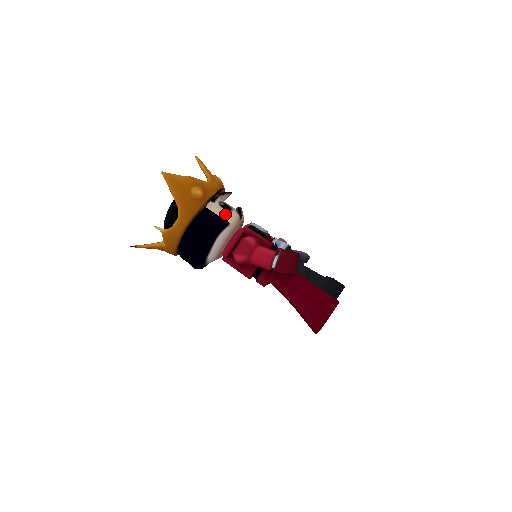
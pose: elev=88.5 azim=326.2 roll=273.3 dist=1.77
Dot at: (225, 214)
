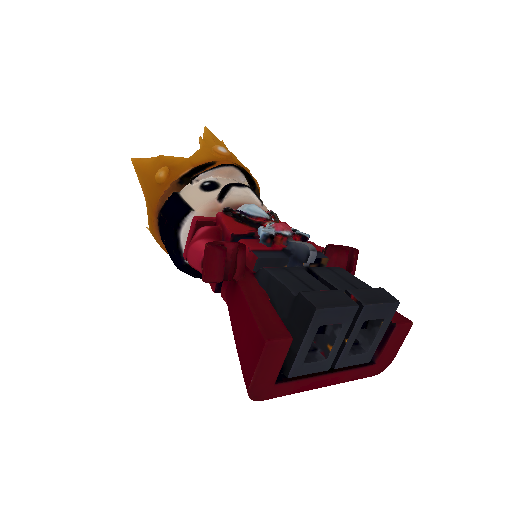
Dot at: (197, 197)
